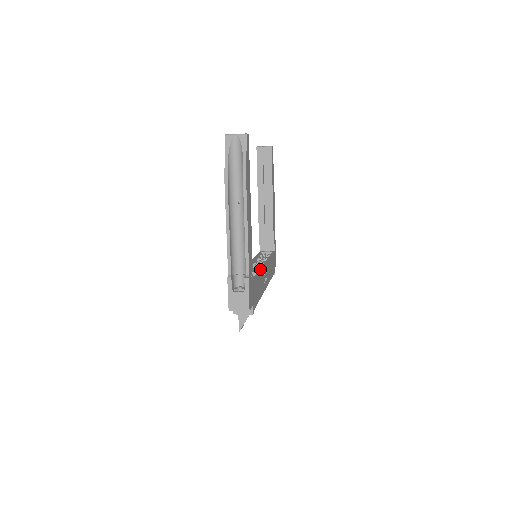
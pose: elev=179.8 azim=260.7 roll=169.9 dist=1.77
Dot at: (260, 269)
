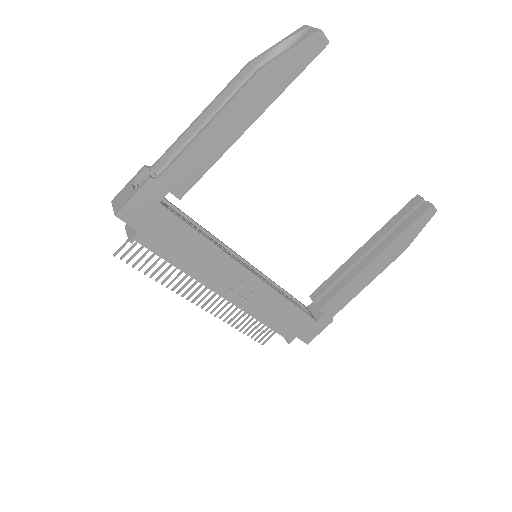
Dot at: occluded
